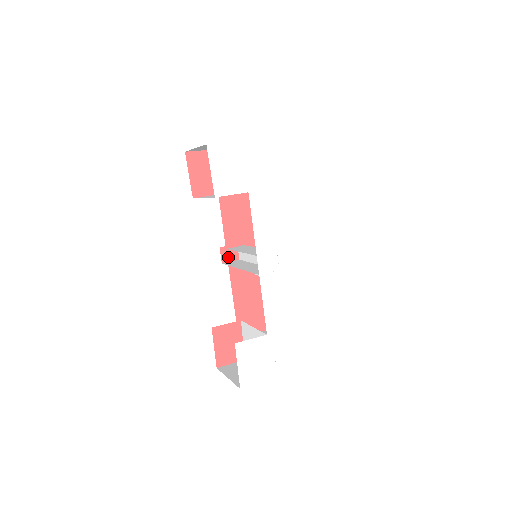
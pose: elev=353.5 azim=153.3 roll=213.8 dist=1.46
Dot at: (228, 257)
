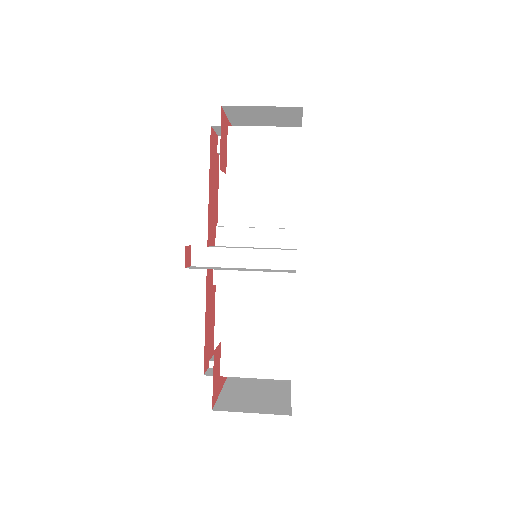
Dot at: (187, 261)
